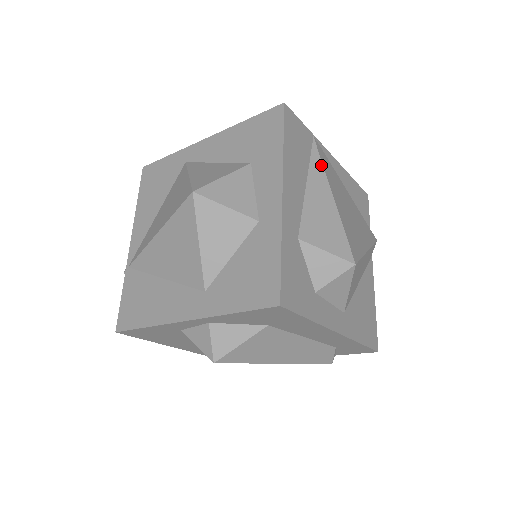
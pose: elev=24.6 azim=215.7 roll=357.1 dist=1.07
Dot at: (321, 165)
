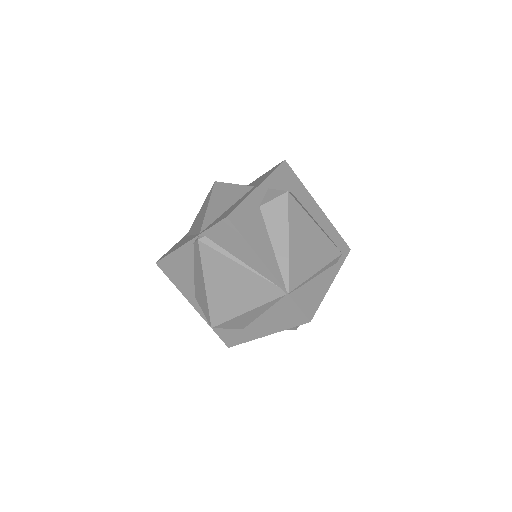
Dot at: occluded
